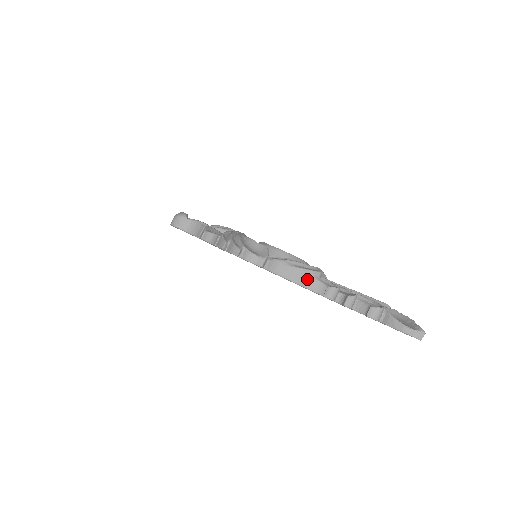
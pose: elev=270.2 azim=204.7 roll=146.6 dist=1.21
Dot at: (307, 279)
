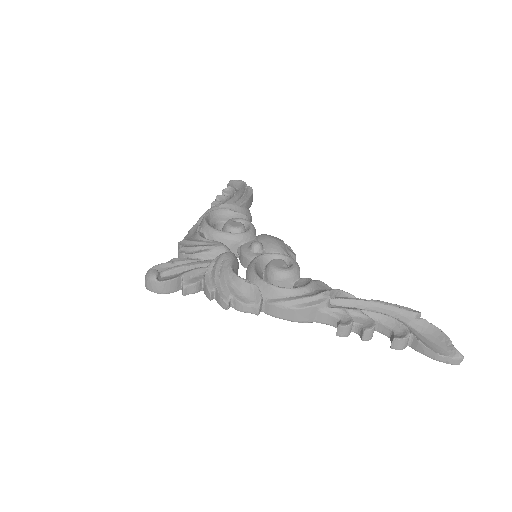
Dot at: (313, 315)
